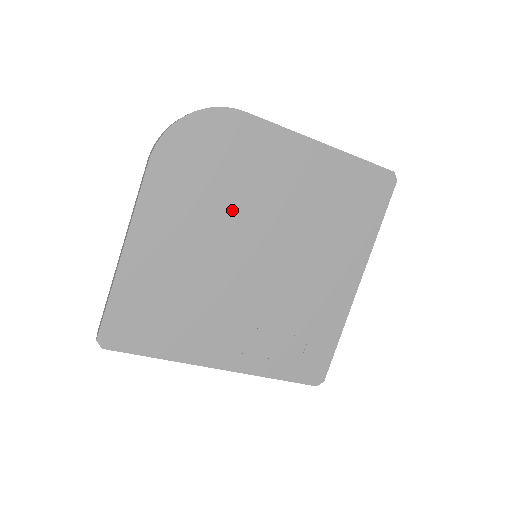
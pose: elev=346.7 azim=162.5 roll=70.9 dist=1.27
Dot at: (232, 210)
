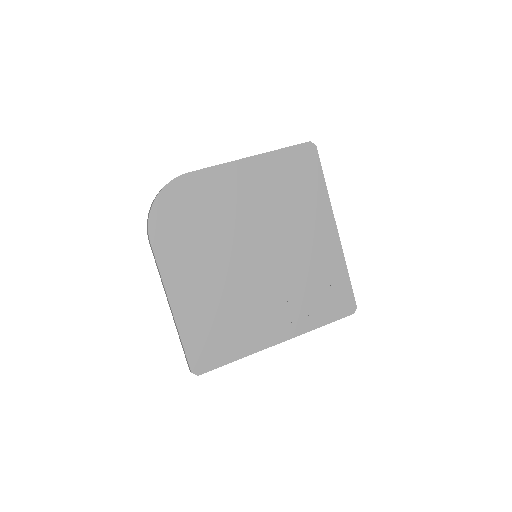
Dot at: (221, 238)
